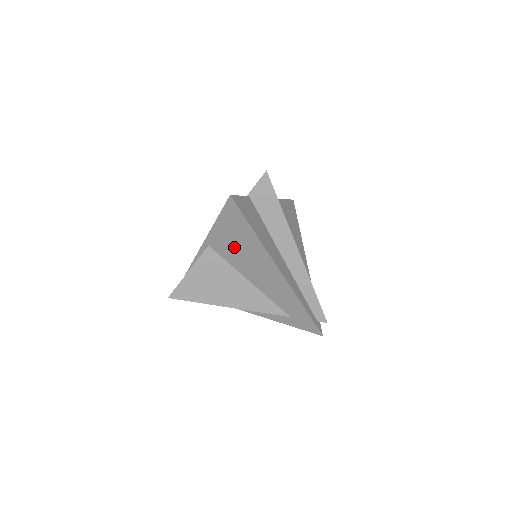
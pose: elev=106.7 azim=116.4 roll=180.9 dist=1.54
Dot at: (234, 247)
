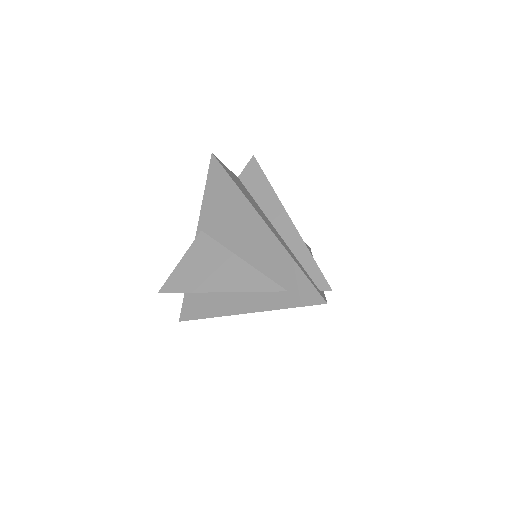
Dot at: (222, 217)
